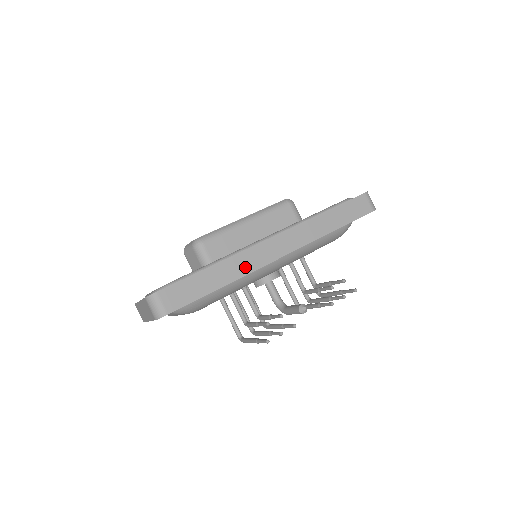
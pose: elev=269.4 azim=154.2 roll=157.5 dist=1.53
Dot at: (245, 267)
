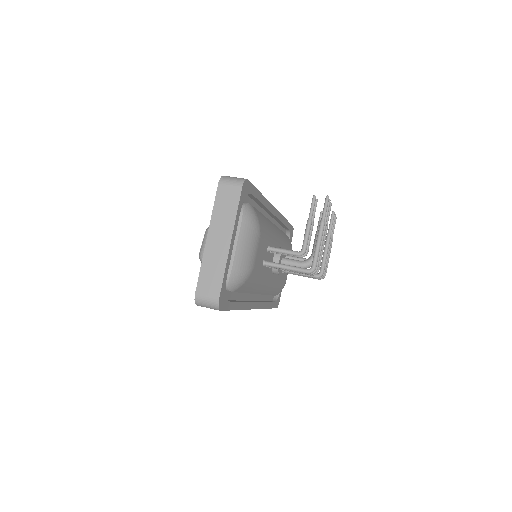
Dot at: occluded
